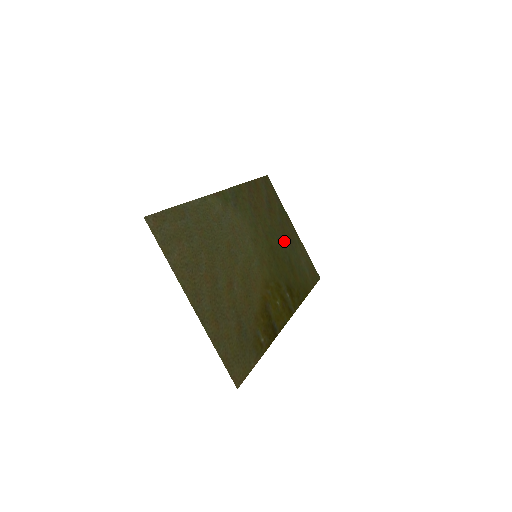
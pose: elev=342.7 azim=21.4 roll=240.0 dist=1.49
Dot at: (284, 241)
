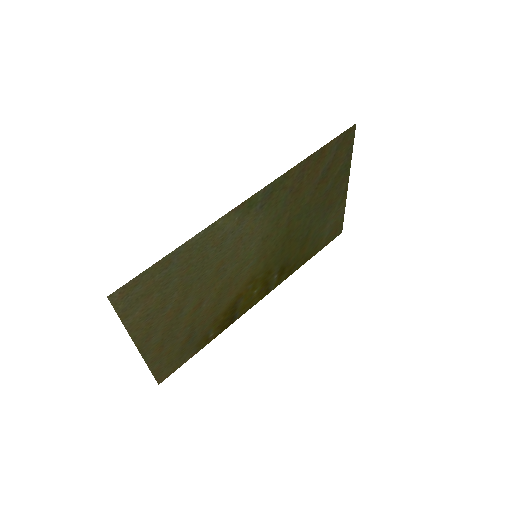
Dot at: (316, 213)
